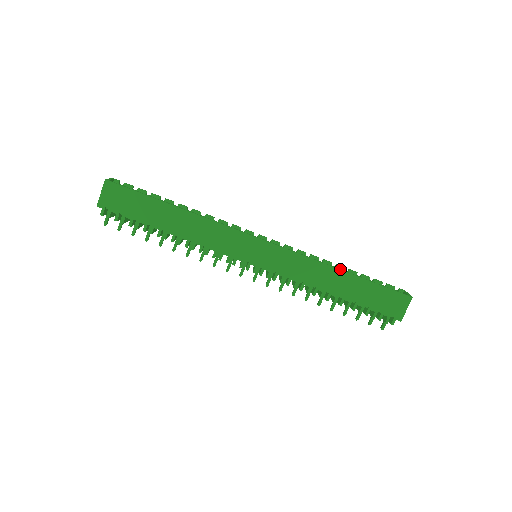
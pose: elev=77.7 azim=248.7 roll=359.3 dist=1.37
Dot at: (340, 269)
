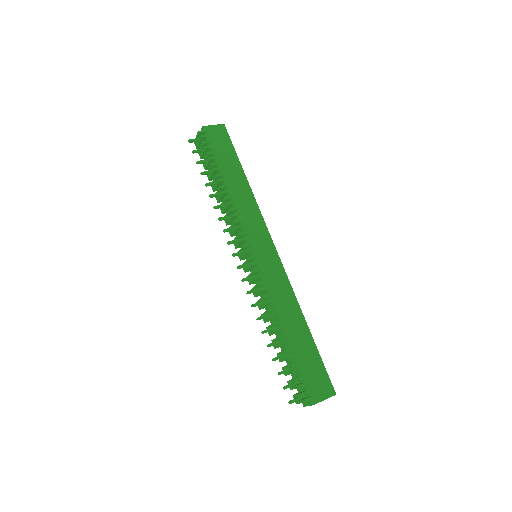
Dot at: occluded
